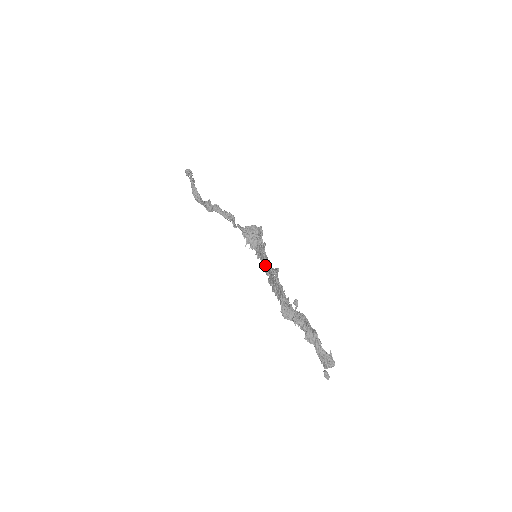
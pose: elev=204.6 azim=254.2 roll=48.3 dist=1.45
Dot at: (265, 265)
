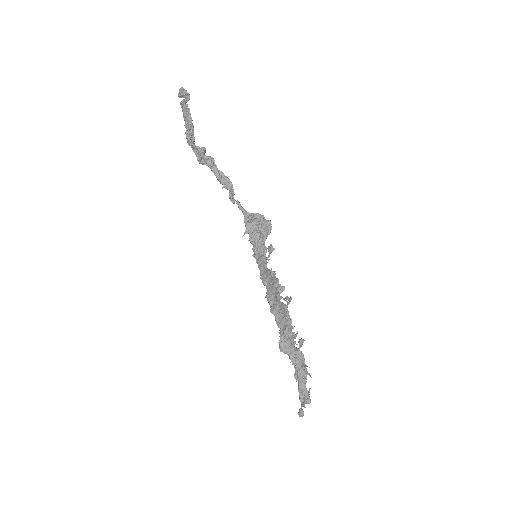
Dot at: (263, 270)
